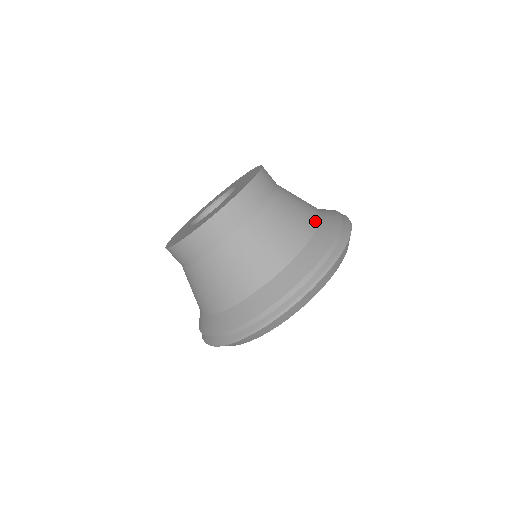
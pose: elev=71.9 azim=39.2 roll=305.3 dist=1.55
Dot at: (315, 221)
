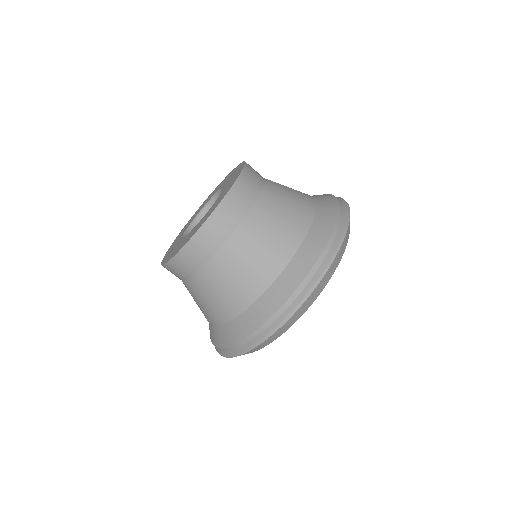
Dot at: (286, 255)
